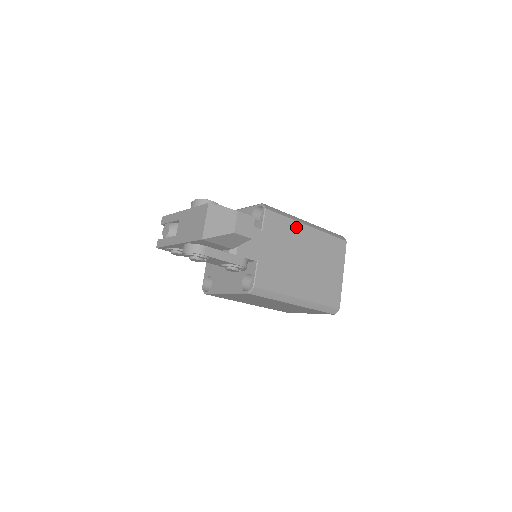
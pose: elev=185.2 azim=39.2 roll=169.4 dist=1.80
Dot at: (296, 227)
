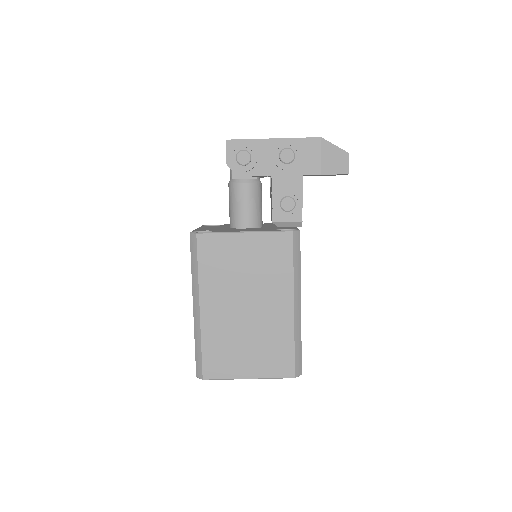
Dot at: occluded
